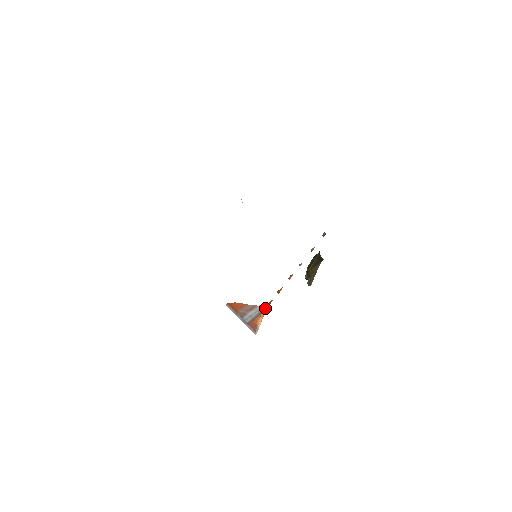
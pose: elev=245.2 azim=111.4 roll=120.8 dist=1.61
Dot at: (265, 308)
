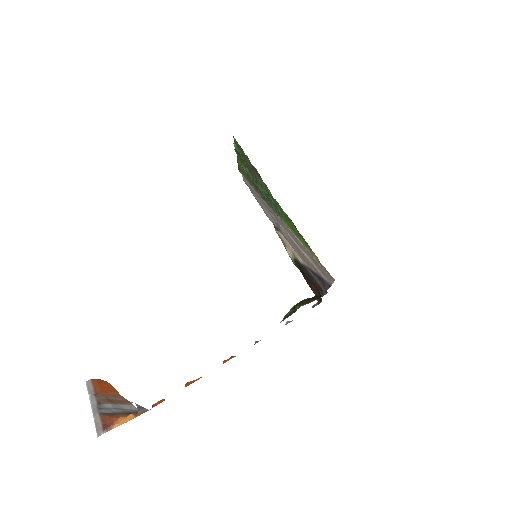
Dot at: (142, 410)
